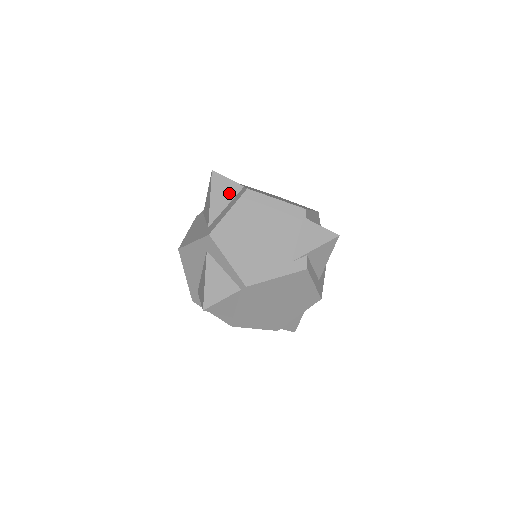
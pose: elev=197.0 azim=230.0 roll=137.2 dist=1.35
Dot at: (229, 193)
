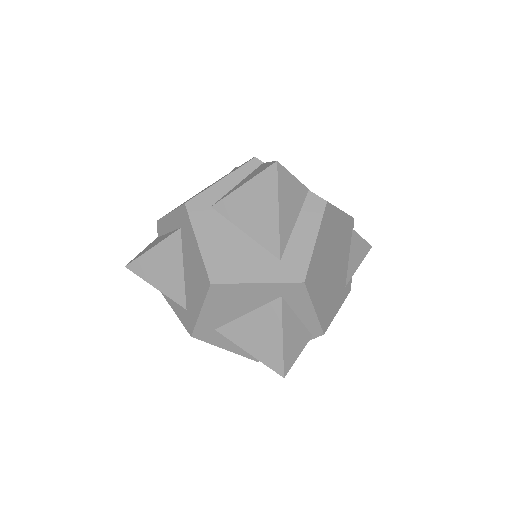
Dot at: (297, 201)
